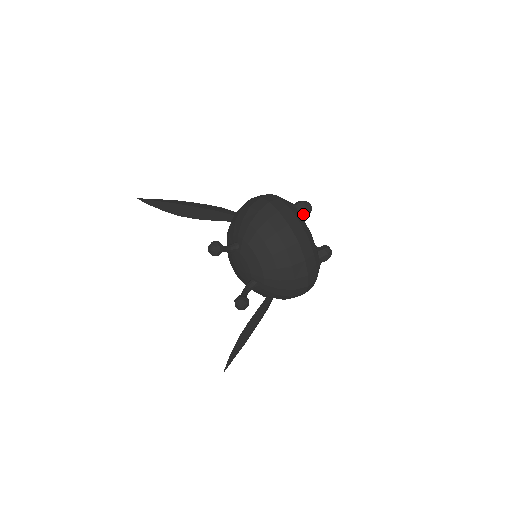
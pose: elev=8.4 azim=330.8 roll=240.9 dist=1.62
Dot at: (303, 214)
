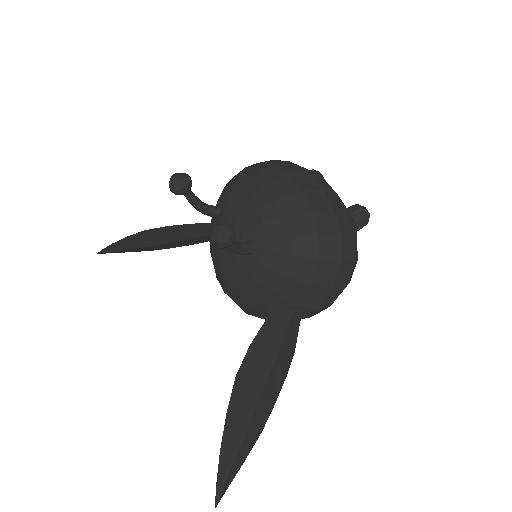
Dot at: occluded
